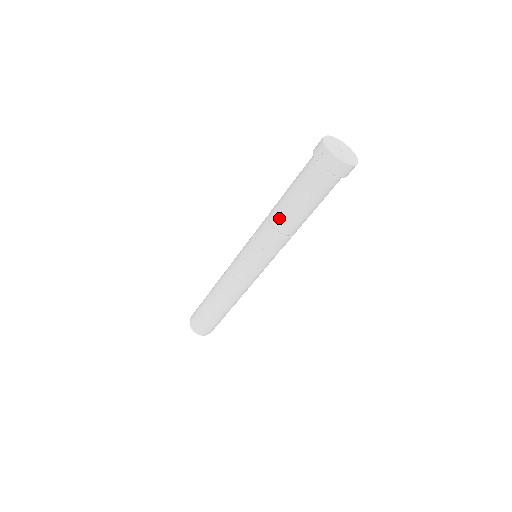
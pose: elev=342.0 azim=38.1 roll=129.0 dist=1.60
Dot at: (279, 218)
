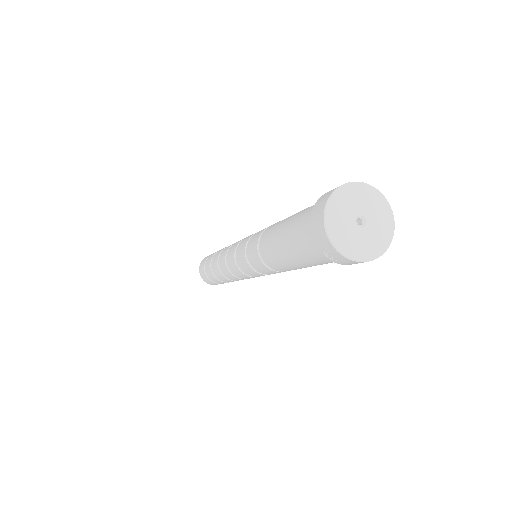
Dot at: (275, 266)
